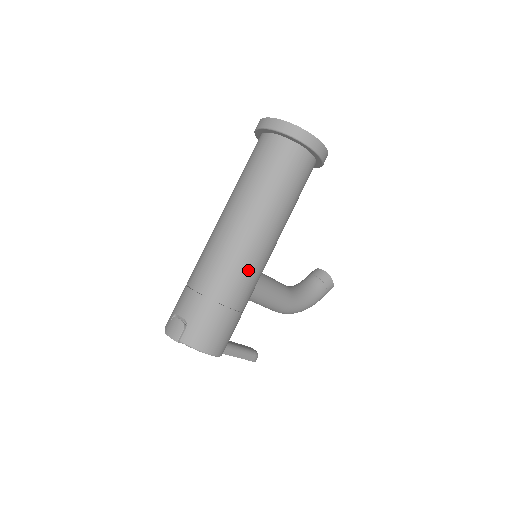
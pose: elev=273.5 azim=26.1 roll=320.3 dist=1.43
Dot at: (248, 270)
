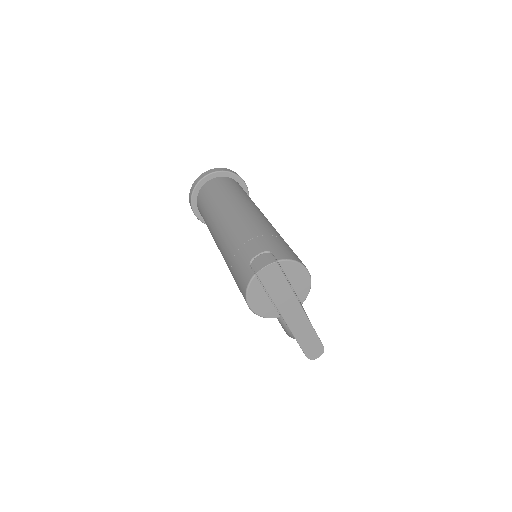
Dot at: occluded
